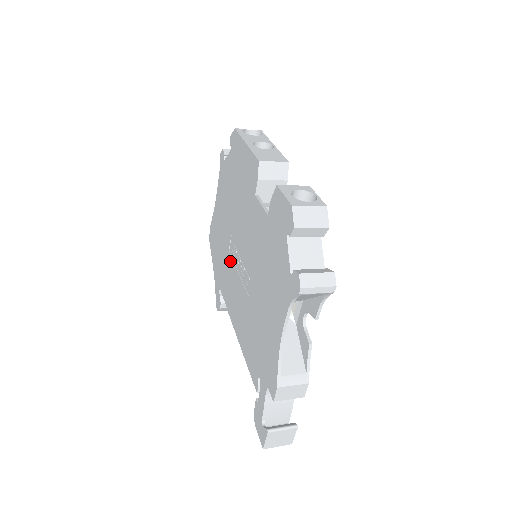
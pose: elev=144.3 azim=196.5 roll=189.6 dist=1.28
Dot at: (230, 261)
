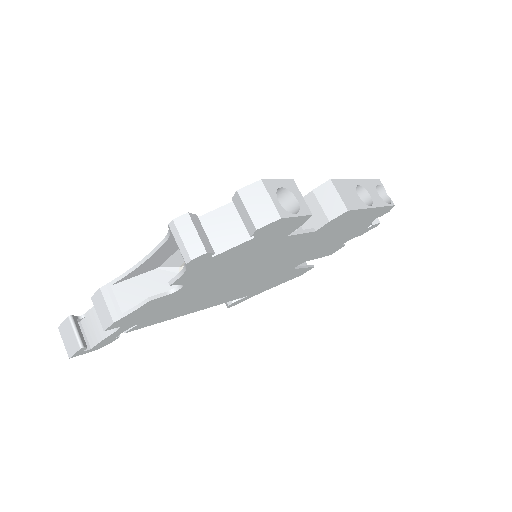
Dot at: occluded
